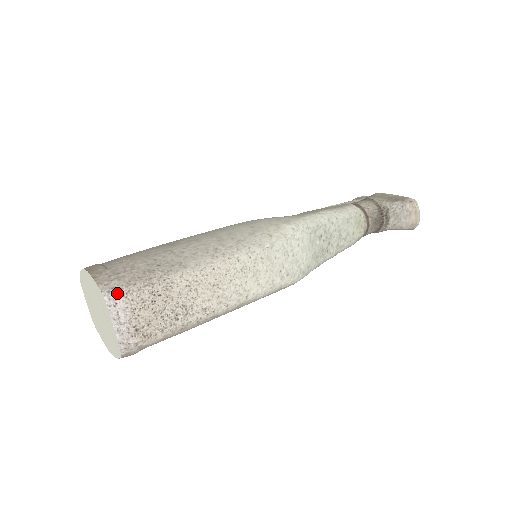
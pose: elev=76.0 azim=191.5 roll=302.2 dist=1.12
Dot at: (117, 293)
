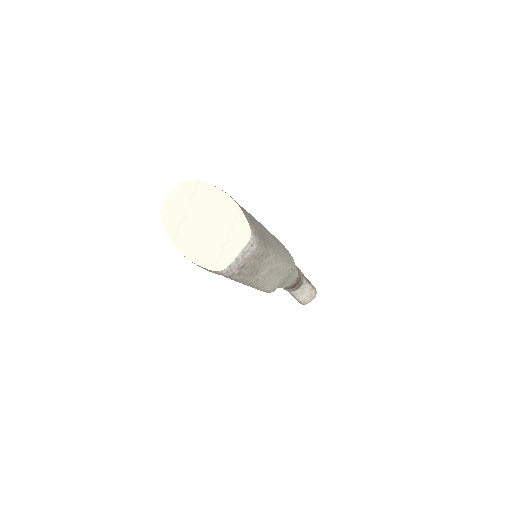
Dot at: (257, 239)
